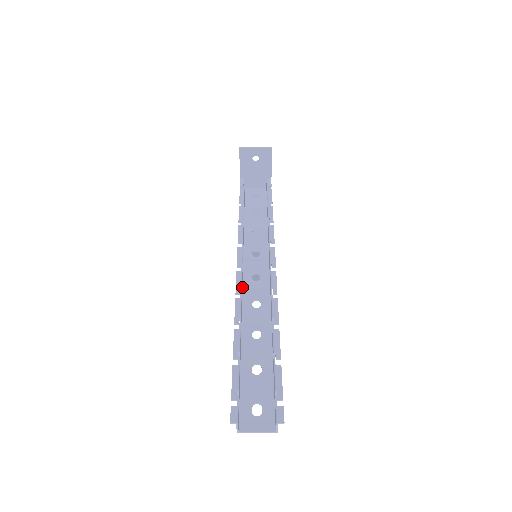
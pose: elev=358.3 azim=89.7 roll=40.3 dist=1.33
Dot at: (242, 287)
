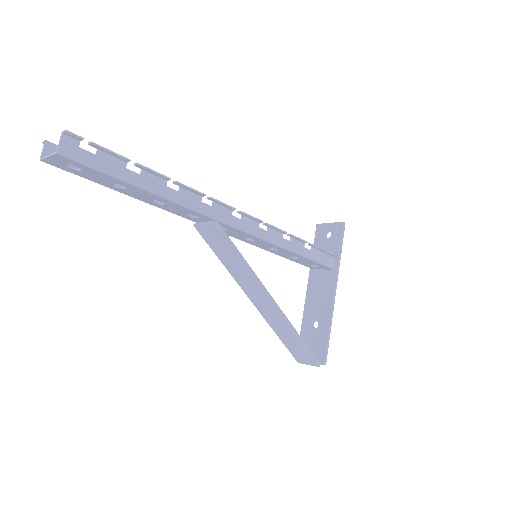
Dot at: occluded
